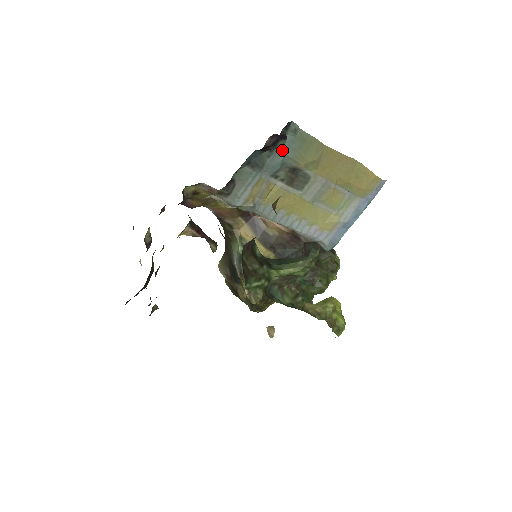
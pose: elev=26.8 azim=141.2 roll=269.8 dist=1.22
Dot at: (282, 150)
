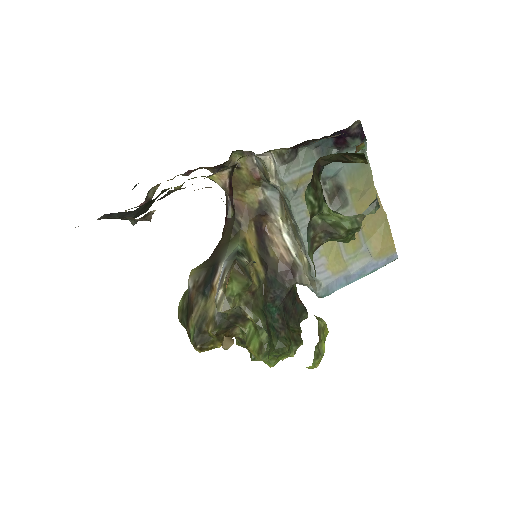
Dot at: occluded
